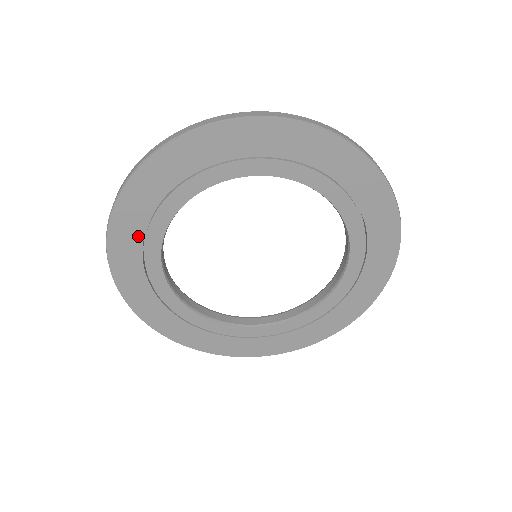
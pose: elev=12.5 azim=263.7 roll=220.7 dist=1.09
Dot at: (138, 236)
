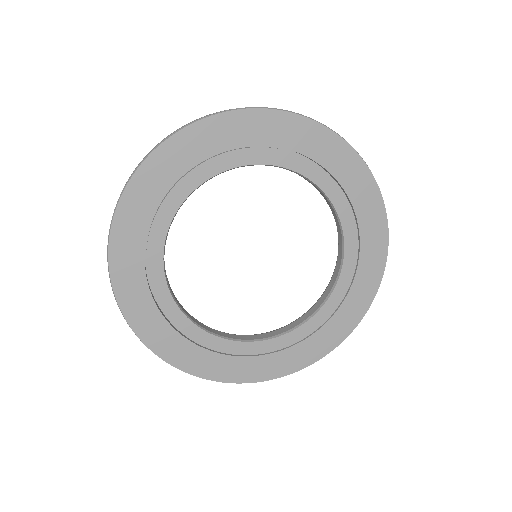
Dot at: (142, 232)
